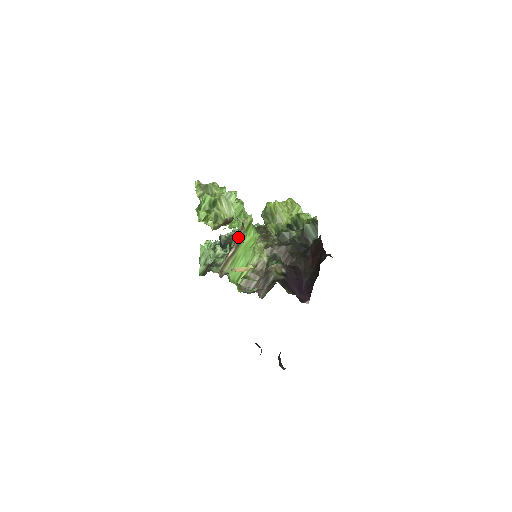
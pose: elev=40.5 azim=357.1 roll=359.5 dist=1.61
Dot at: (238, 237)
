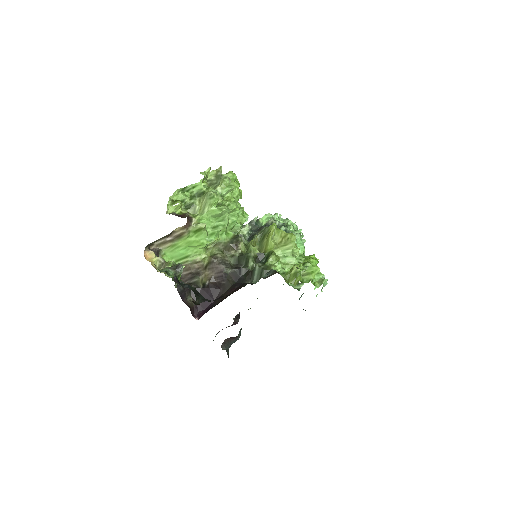
Dot at: (176, 232)
